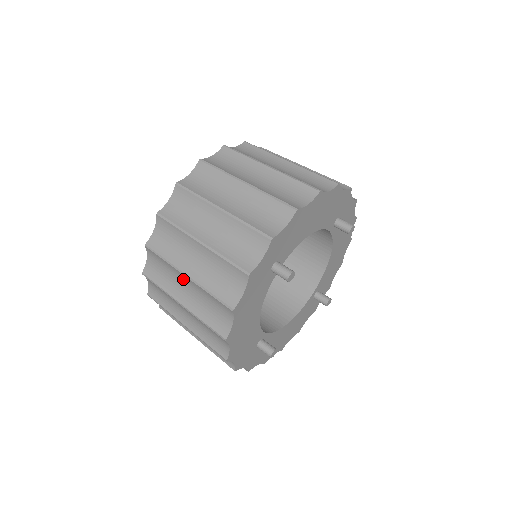
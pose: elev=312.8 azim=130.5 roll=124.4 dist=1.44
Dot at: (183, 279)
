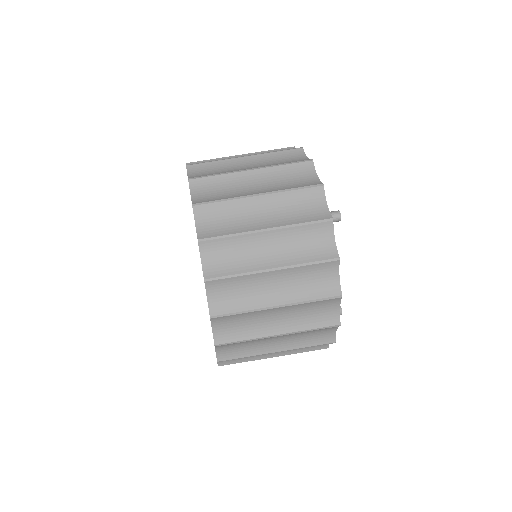
Dot at: (267, 279)
